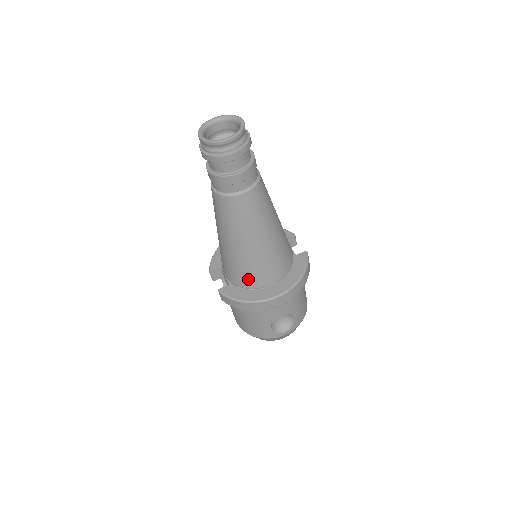
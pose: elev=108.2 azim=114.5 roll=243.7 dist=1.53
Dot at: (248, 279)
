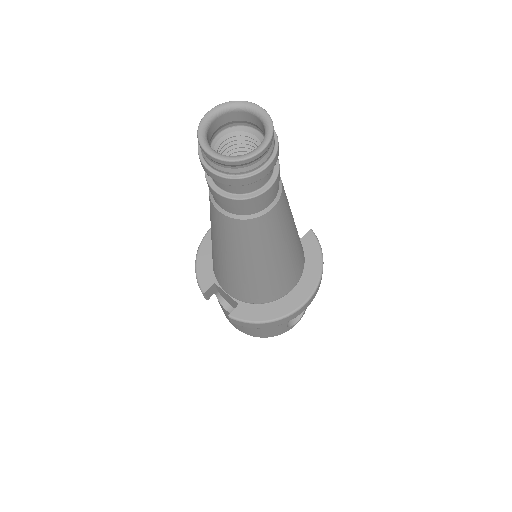
Dot at: (268, 294)
